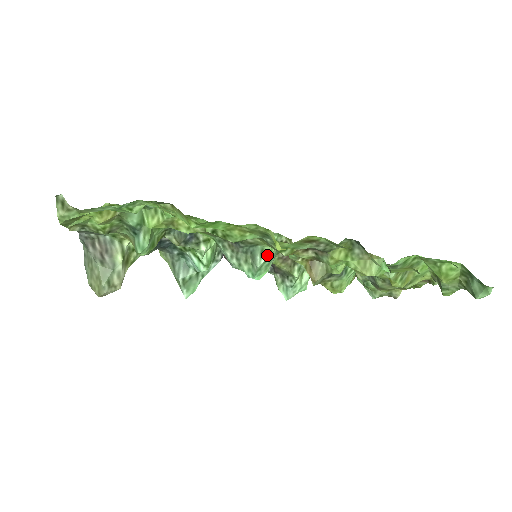
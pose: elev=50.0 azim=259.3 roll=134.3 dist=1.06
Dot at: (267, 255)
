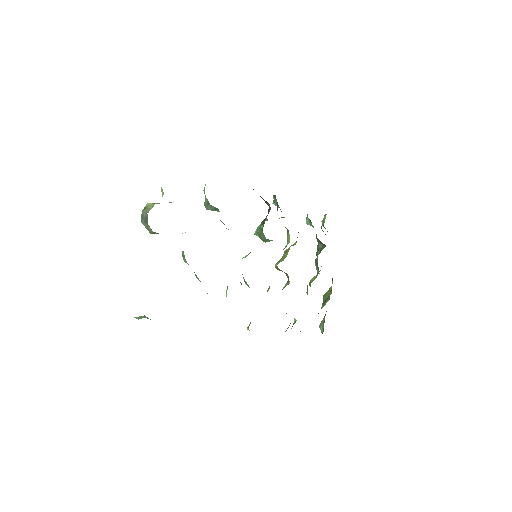
Dot at: occluded
